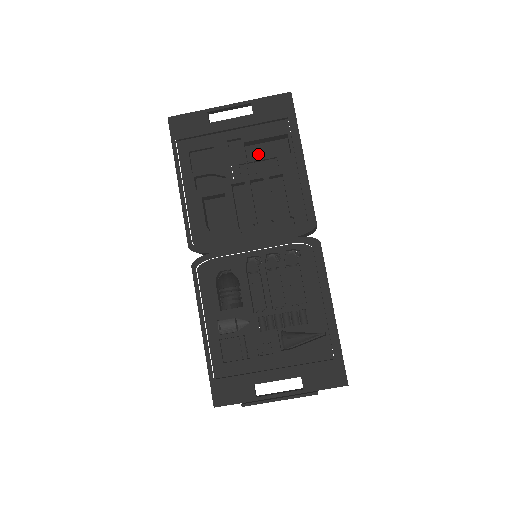
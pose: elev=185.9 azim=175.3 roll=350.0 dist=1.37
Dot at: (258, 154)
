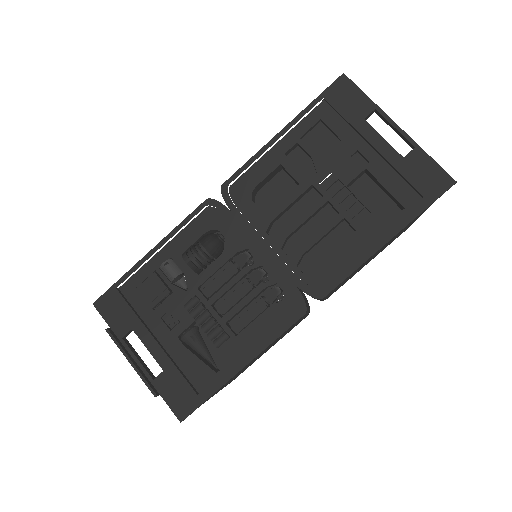
Dot at: (365, 191)
